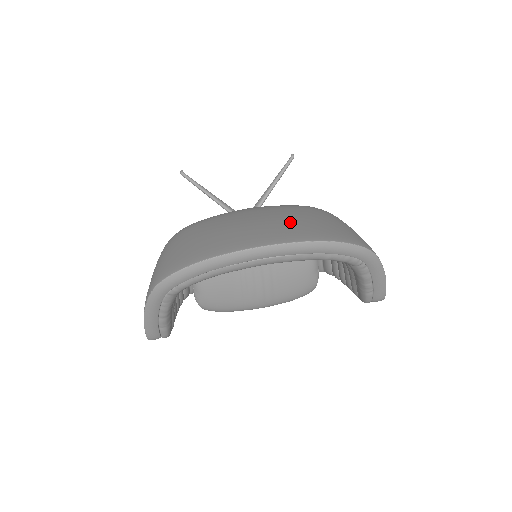
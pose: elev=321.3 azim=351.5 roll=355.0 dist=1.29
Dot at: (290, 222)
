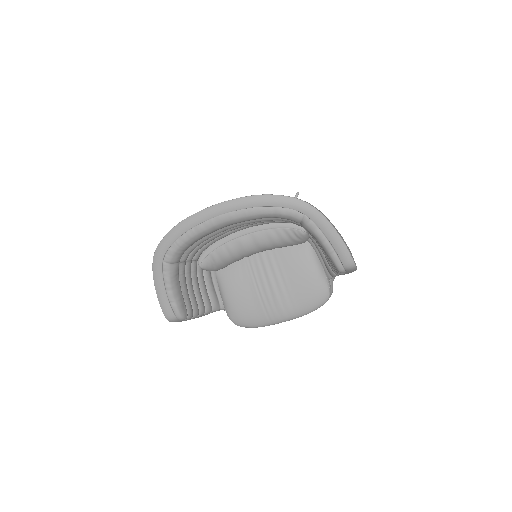
Dot at: occluded
